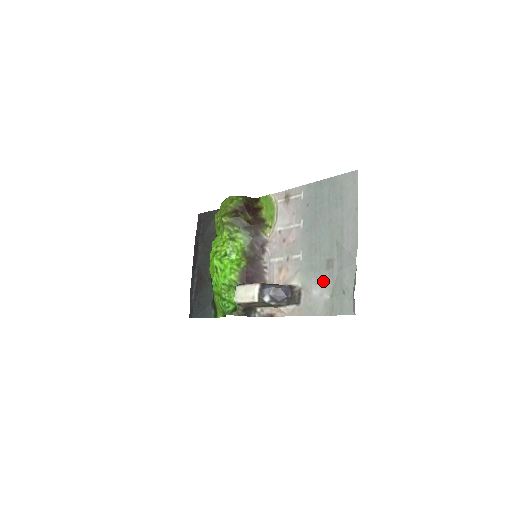
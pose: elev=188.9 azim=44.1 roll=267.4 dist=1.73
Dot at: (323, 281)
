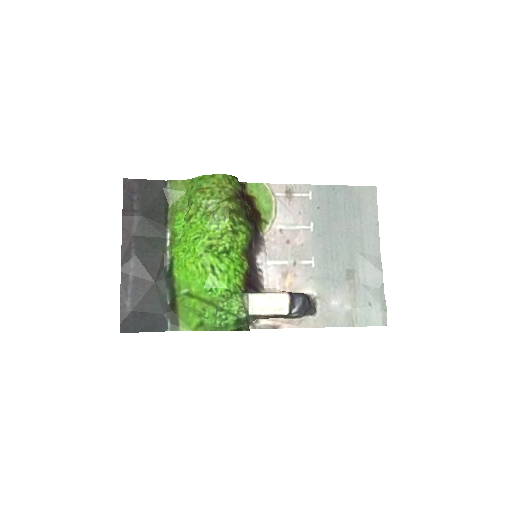
Dot at: (344, 291)
